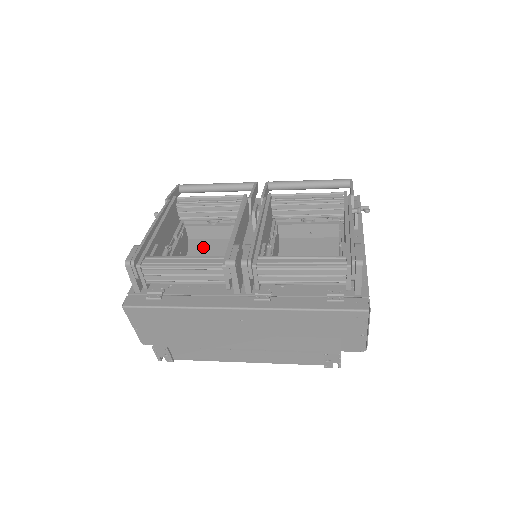
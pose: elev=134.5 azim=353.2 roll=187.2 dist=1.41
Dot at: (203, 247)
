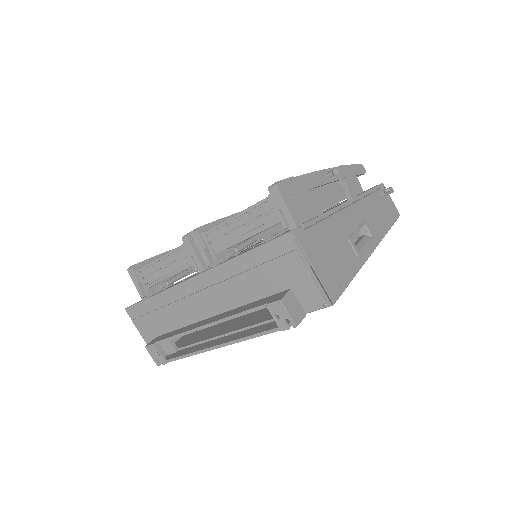
Dot at: occluded
